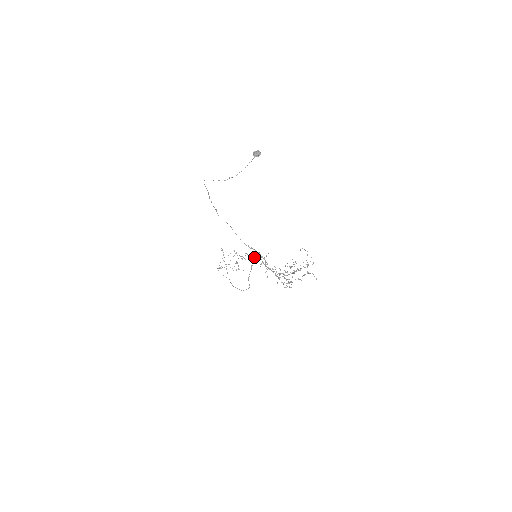
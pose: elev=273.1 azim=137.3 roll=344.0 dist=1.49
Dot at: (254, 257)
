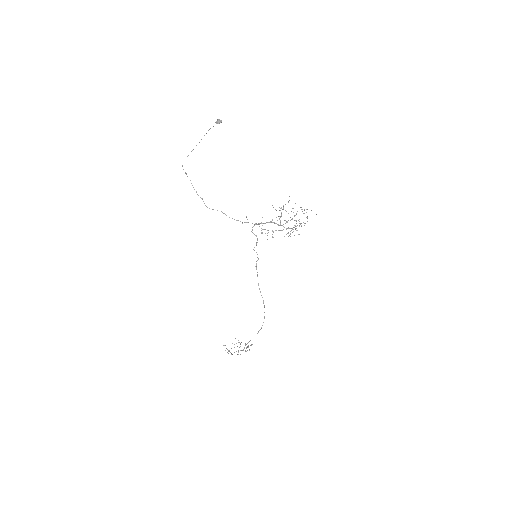
Dot at: occluded
